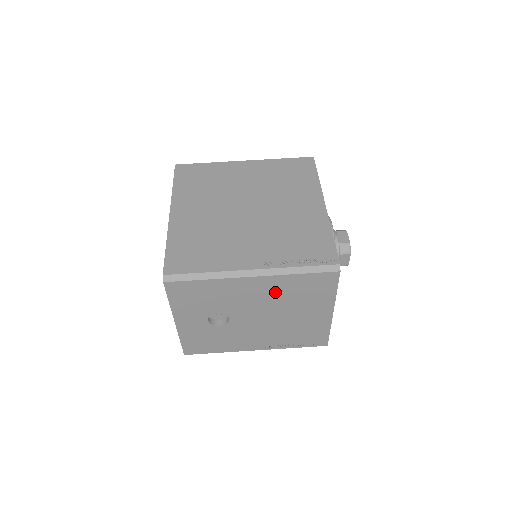
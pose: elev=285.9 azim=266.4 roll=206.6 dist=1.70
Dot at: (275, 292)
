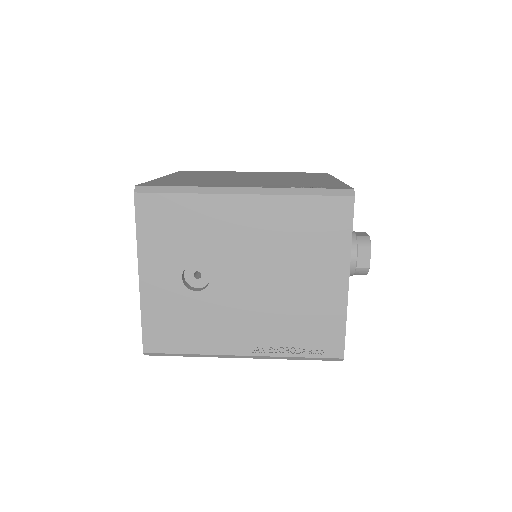
Dot at: (271, 228)
